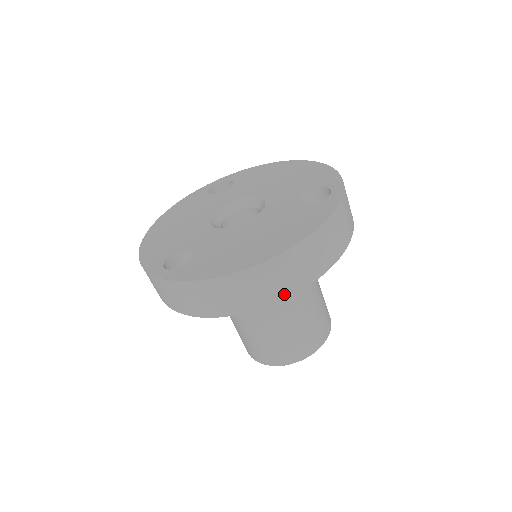
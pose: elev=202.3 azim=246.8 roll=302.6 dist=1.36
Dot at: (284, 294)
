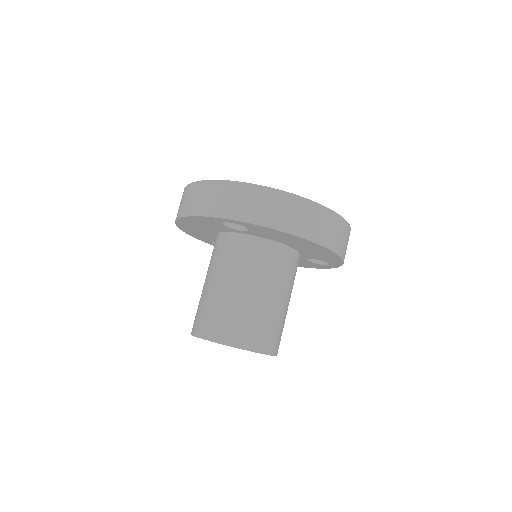
Dot at: (323, 242)
